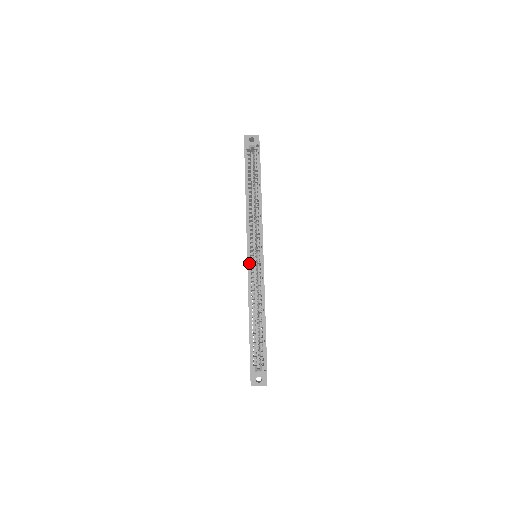
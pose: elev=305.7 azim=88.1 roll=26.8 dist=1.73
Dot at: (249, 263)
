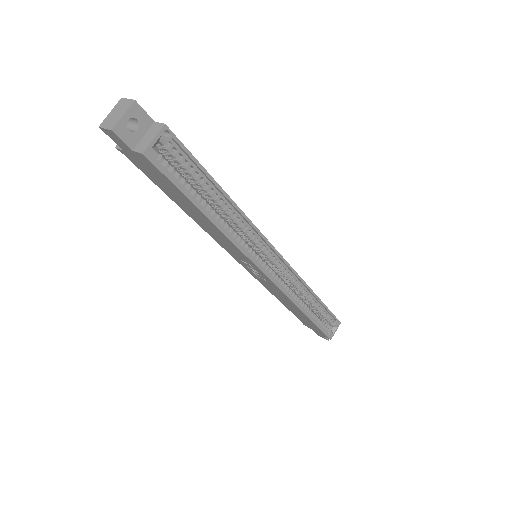
Dot at: (273, 280)
